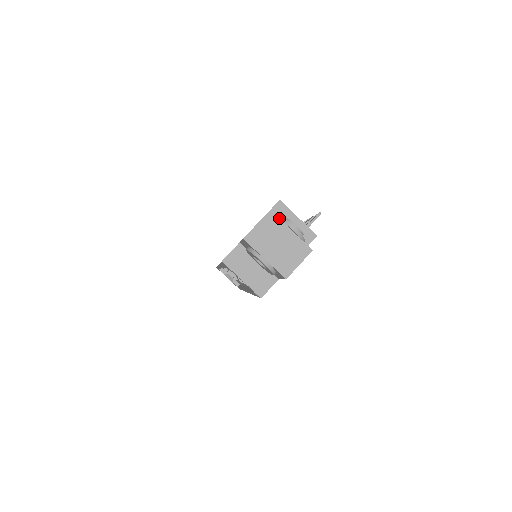
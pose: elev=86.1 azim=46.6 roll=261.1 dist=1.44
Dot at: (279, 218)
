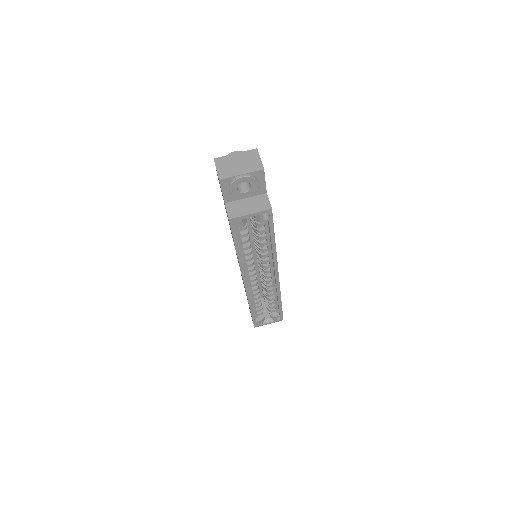
Dot at: occluded
